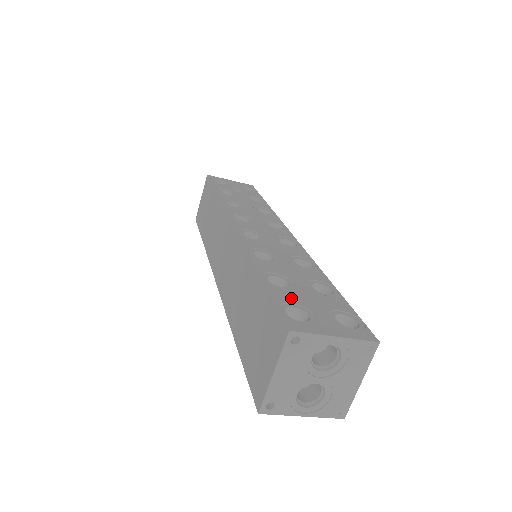
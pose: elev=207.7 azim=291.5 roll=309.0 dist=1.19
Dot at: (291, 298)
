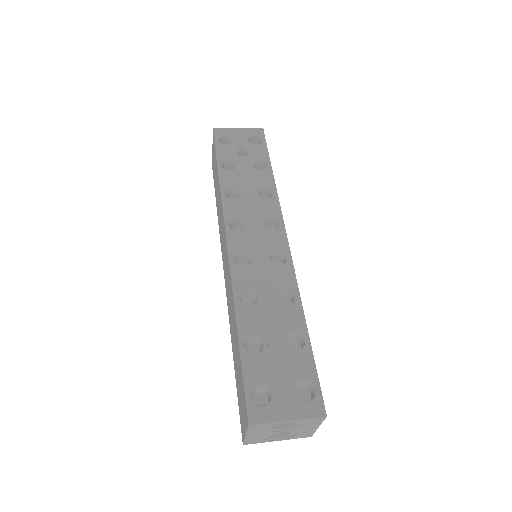
Dot at: (260, 372)
